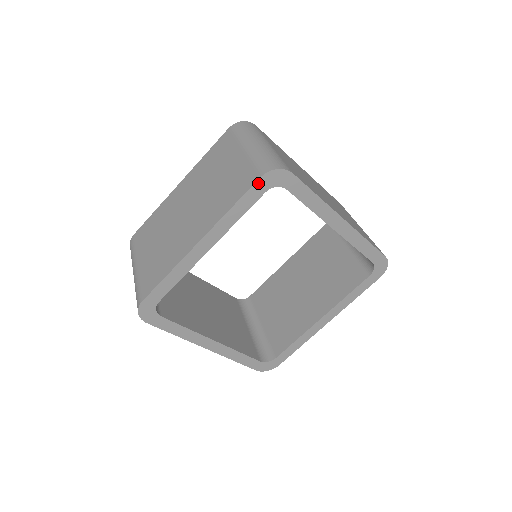
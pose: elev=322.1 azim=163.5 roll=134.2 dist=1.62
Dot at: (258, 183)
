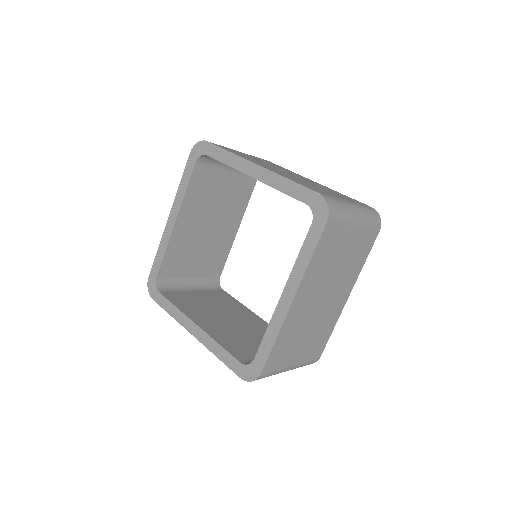
Dot at: (190, 158)
